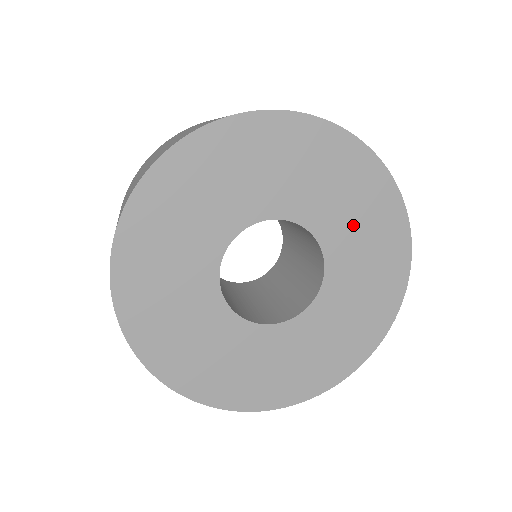
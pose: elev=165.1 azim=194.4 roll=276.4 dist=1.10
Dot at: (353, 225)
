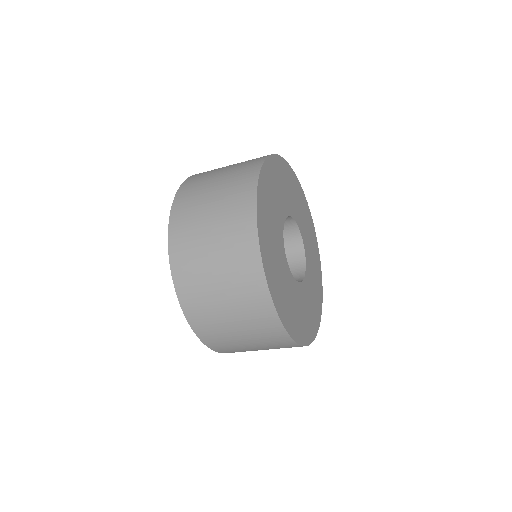
Dot at: (301, 214)
